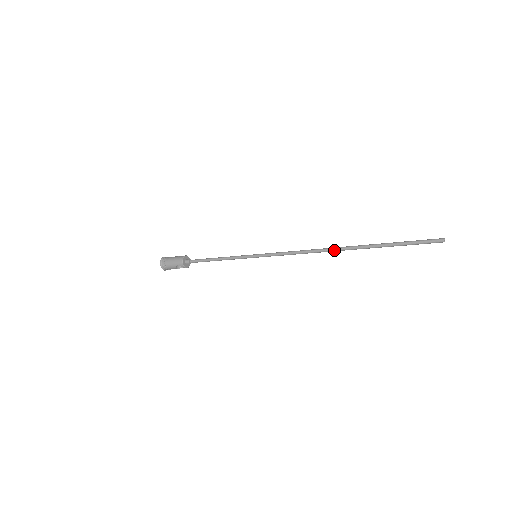
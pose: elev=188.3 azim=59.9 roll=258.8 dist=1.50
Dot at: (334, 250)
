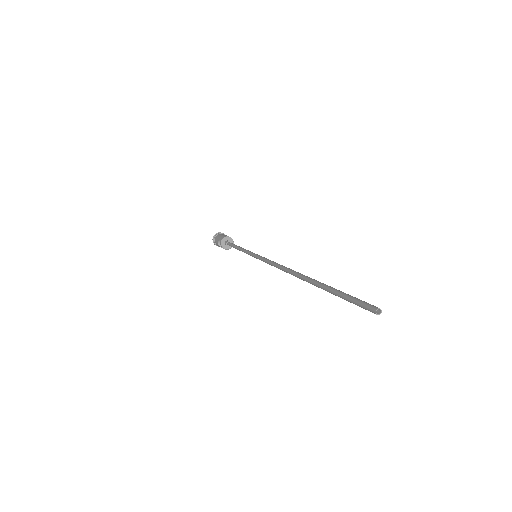
Dot at: (295, 273)
